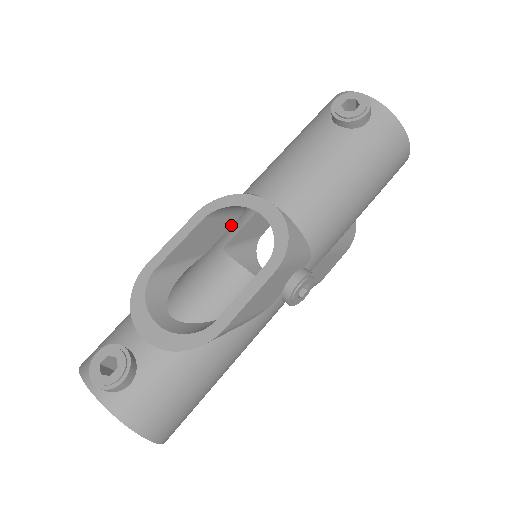
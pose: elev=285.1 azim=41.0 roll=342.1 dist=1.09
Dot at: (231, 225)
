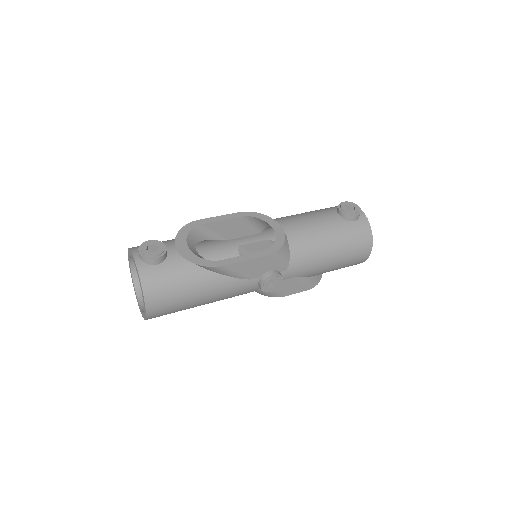
Dot at: (251, 235)
